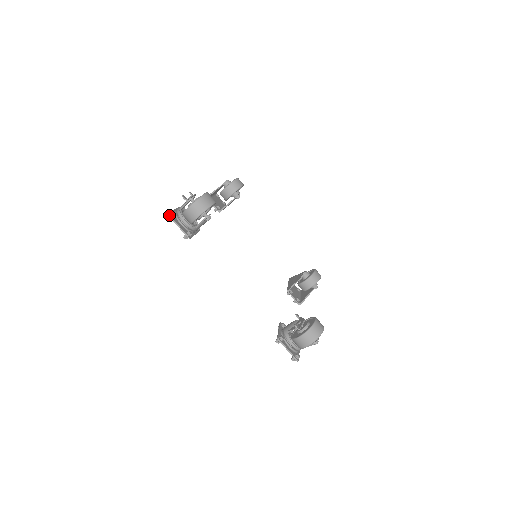
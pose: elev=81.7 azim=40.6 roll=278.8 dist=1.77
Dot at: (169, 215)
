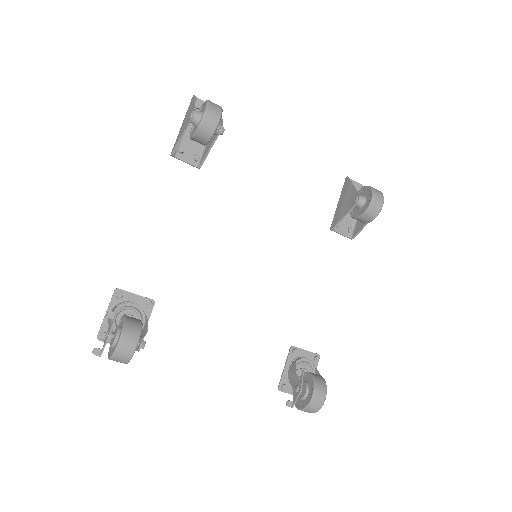
Dot at: occluded
